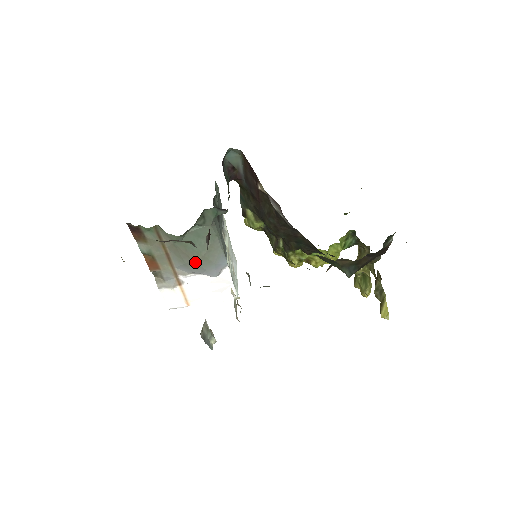
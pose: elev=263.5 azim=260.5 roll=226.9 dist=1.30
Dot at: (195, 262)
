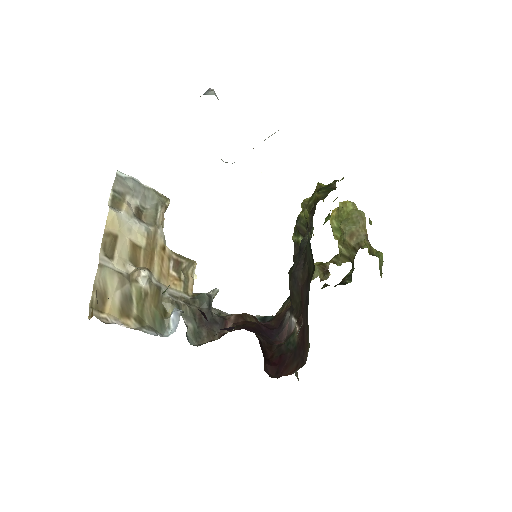
Dot at: occluded
